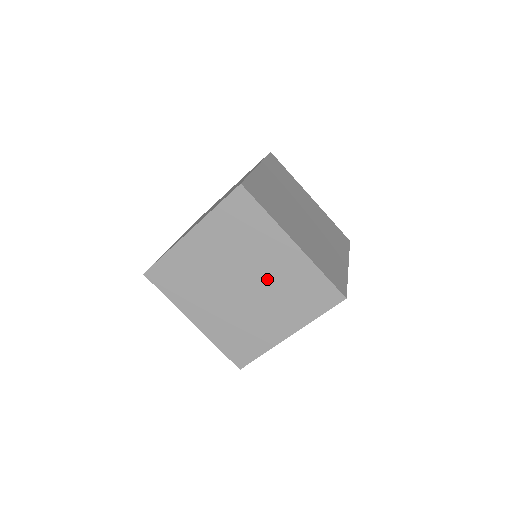
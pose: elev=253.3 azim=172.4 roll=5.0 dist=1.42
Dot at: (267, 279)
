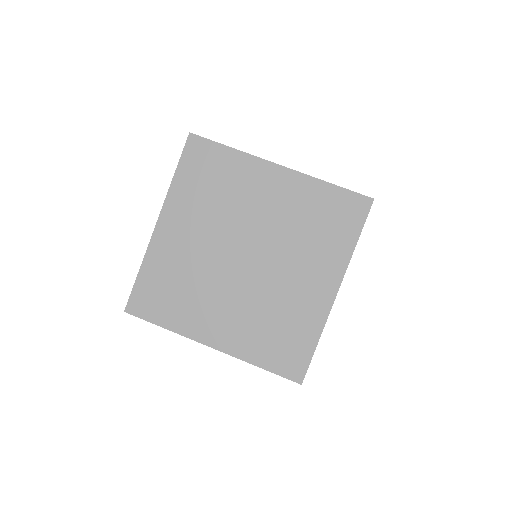
Dot at: occluded
